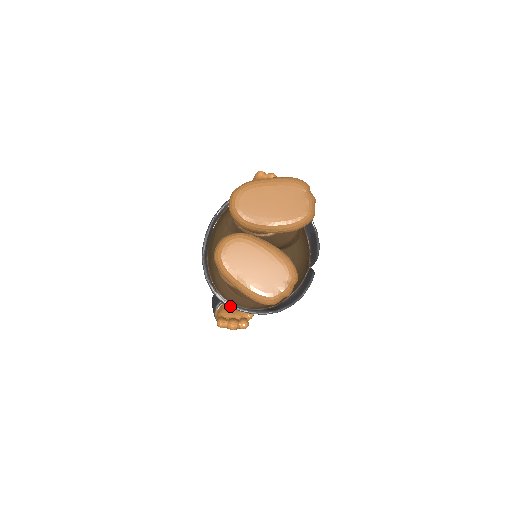
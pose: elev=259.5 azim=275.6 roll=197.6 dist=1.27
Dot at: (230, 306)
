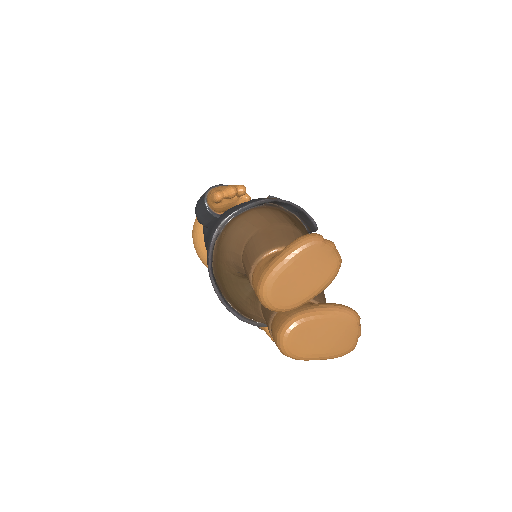
Dot at: occluded
